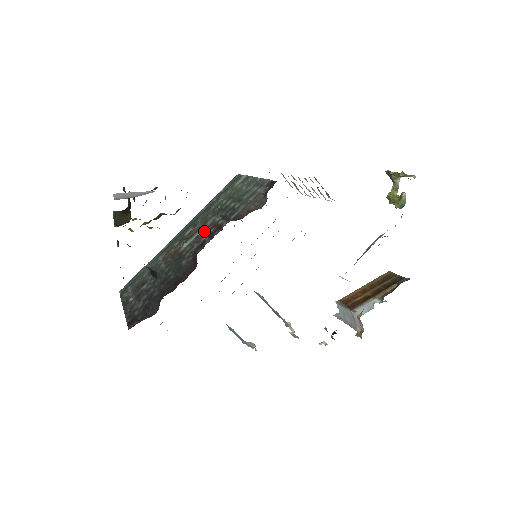
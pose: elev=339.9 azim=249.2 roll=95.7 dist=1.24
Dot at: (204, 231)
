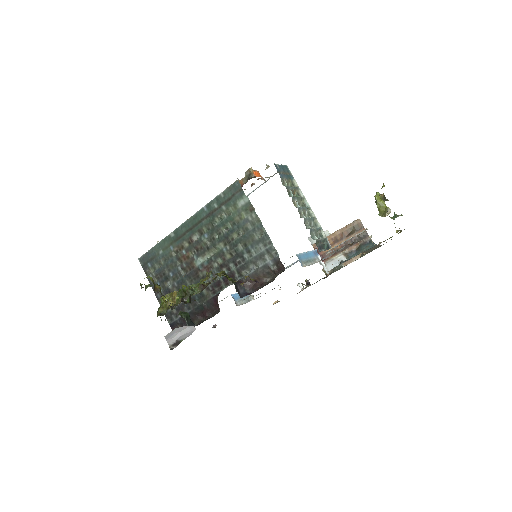
Dot at: (216, 261)
